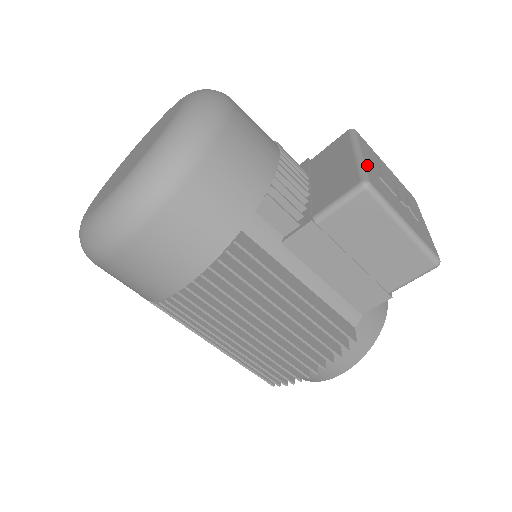
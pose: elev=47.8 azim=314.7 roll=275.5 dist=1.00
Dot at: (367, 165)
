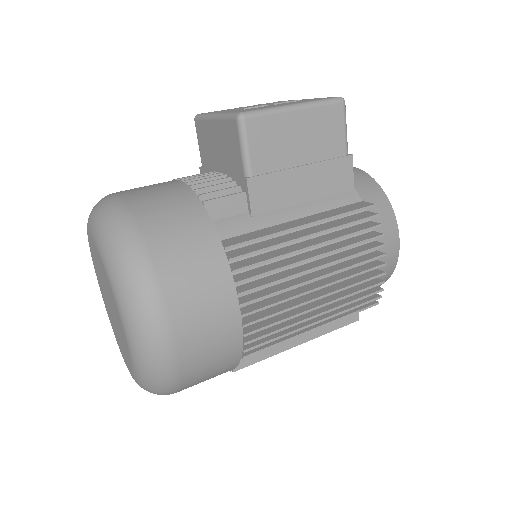
Dot at: (228, 112)
